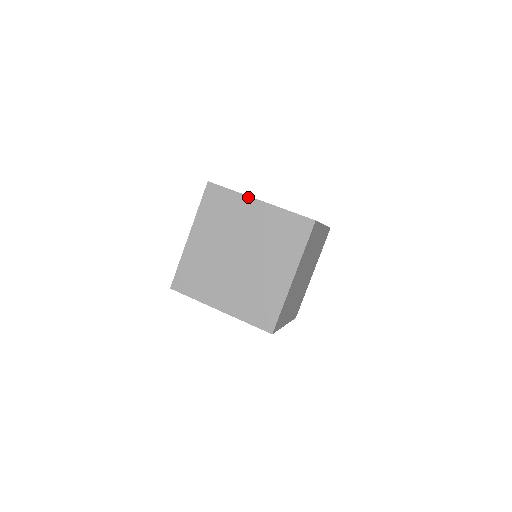
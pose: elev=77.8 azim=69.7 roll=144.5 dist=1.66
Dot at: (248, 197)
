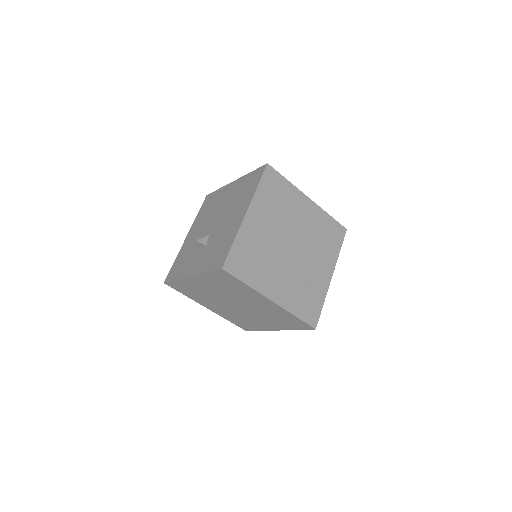
Dot at: (261, 295)
